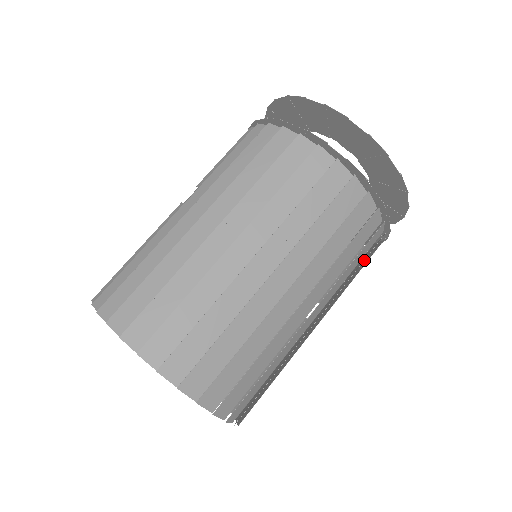
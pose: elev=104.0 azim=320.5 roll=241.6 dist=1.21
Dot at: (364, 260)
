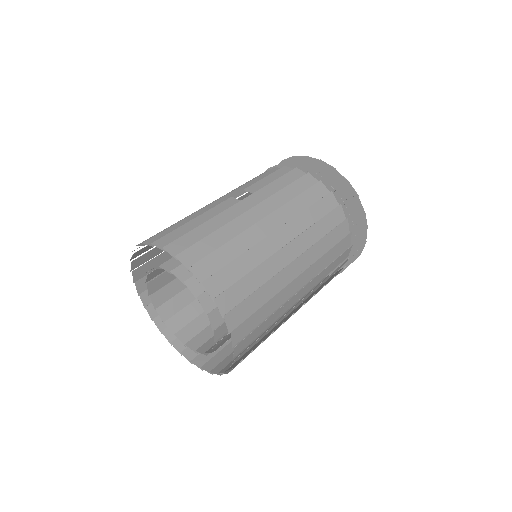
Dot at: occluded
